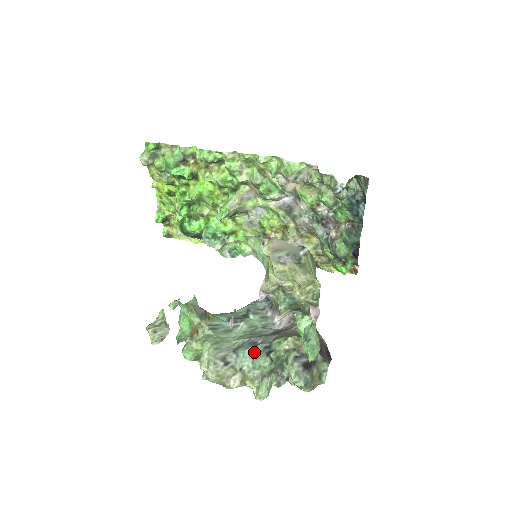
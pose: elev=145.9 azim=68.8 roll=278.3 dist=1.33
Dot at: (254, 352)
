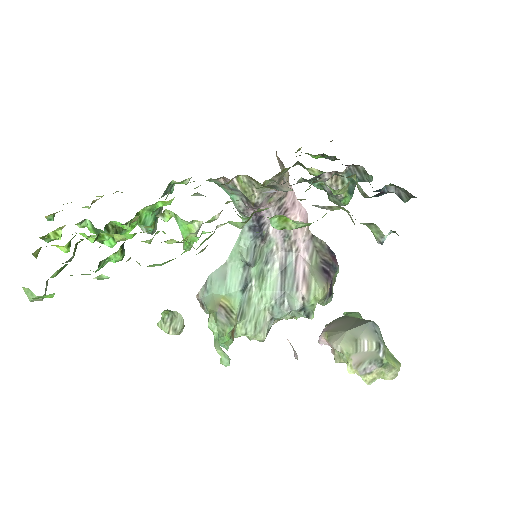
Dot at: (290, 314)
